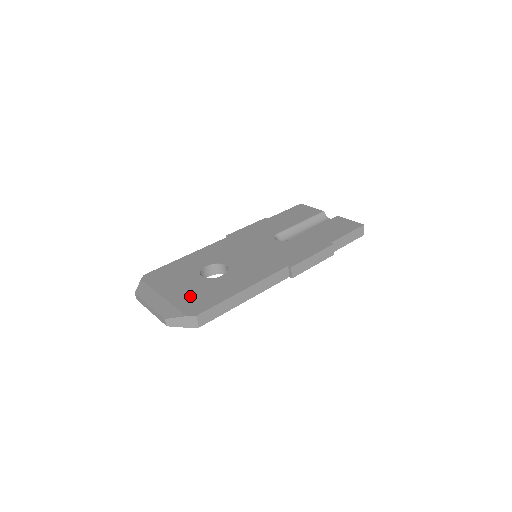
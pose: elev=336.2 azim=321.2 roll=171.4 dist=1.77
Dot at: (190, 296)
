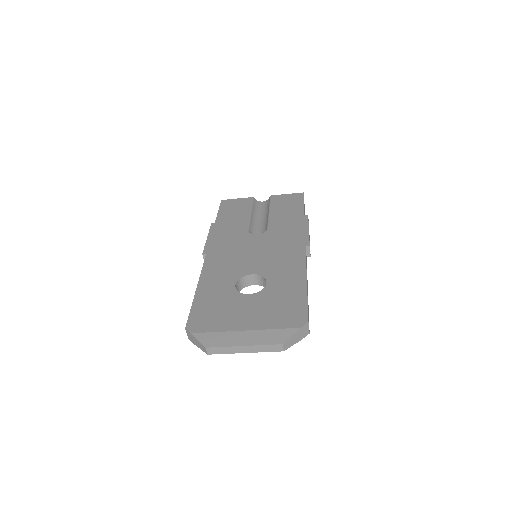
Dot at: (272, 313)
